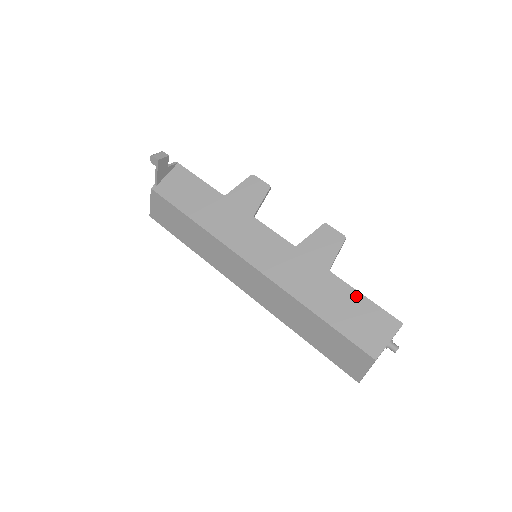
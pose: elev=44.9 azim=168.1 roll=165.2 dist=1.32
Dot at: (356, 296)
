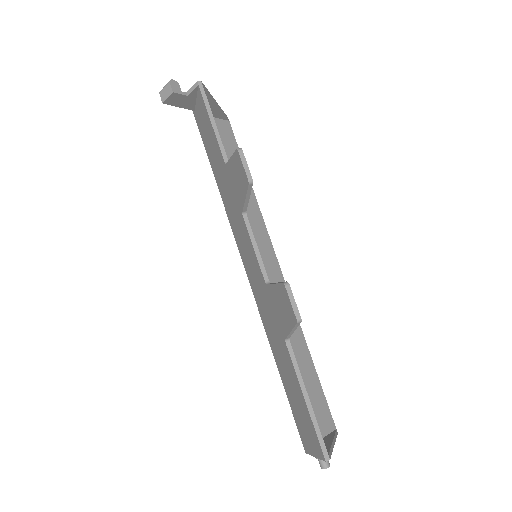
Dot at: (299, 390)
